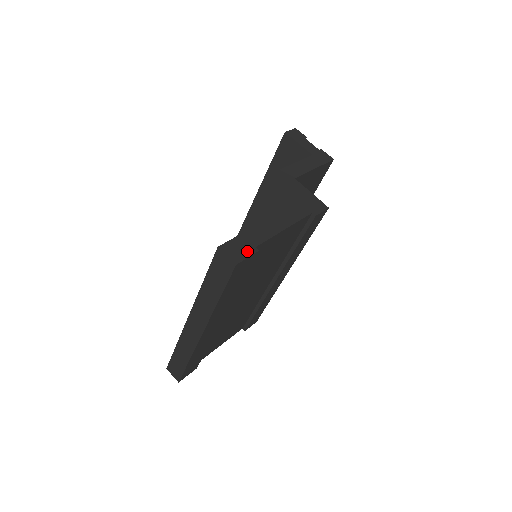
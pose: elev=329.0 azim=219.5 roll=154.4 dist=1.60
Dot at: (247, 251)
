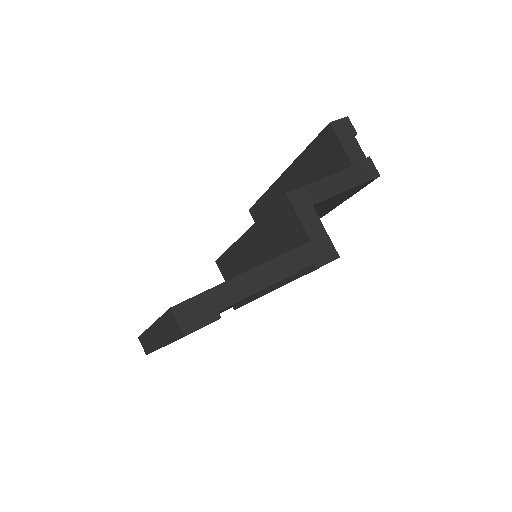
Dot at: (205, 317)
